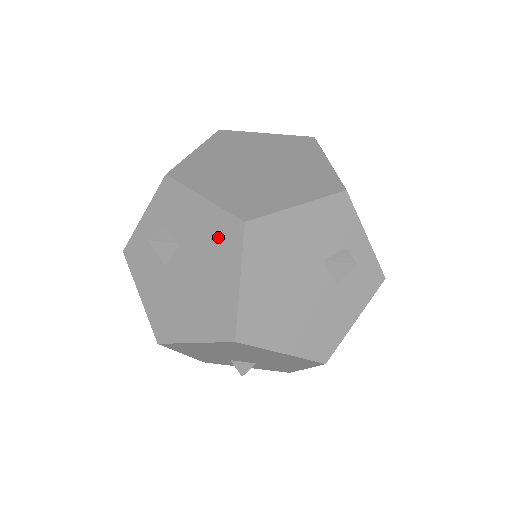
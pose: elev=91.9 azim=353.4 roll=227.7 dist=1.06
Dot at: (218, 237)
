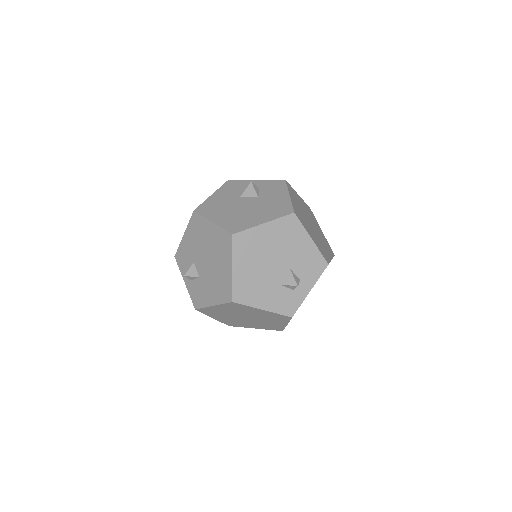
Dot at: (277, 207)
